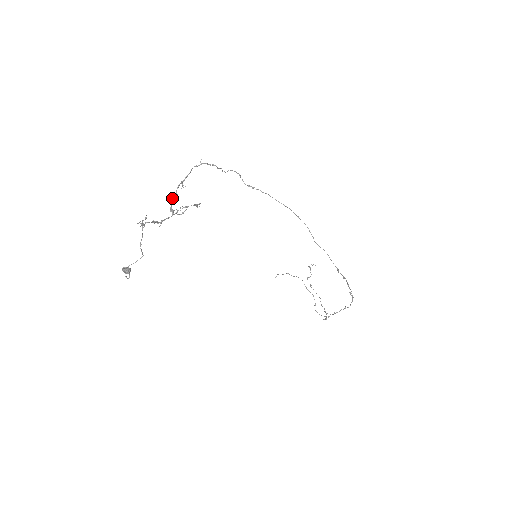
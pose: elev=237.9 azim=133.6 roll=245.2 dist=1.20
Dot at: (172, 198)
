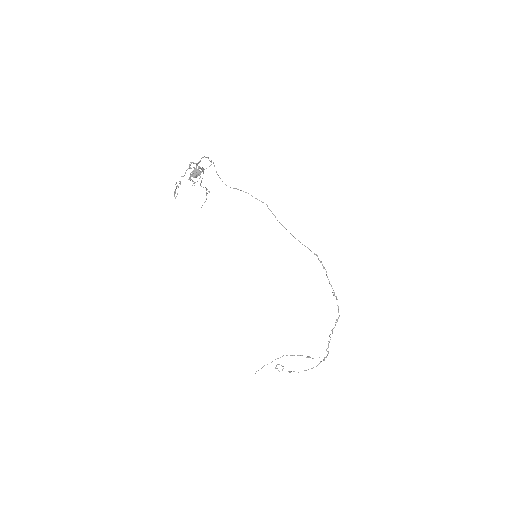
Dot at: occluded
